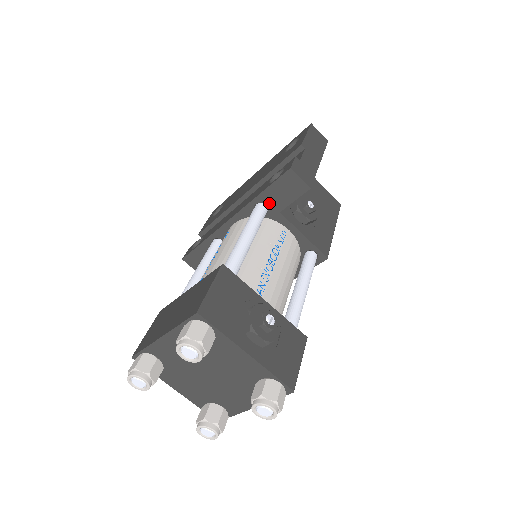
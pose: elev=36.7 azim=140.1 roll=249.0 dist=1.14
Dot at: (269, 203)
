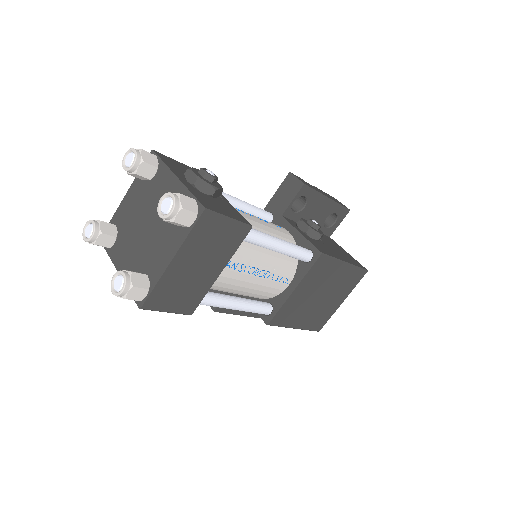
Dot at: (274, 210)
